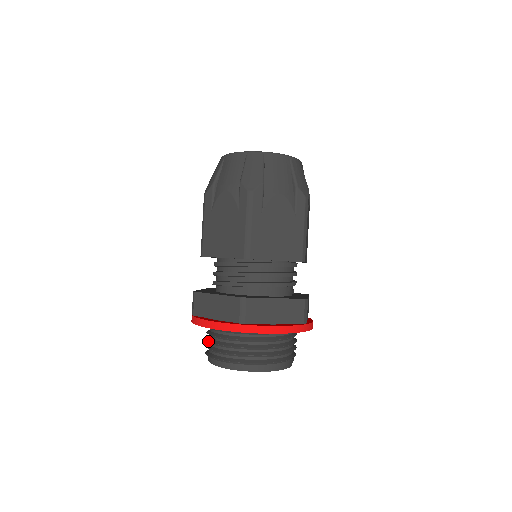
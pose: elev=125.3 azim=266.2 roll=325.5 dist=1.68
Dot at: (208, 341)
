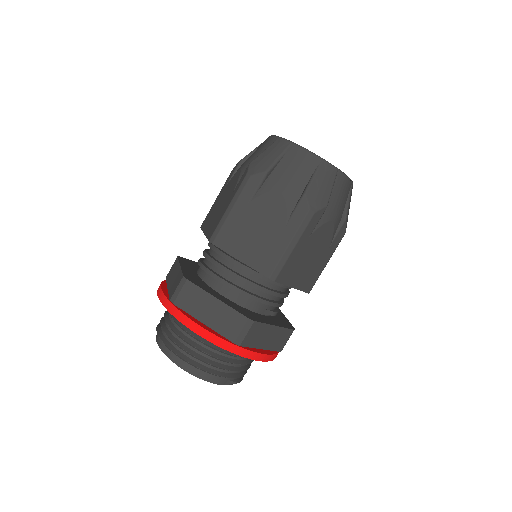
Dot at: occluded
